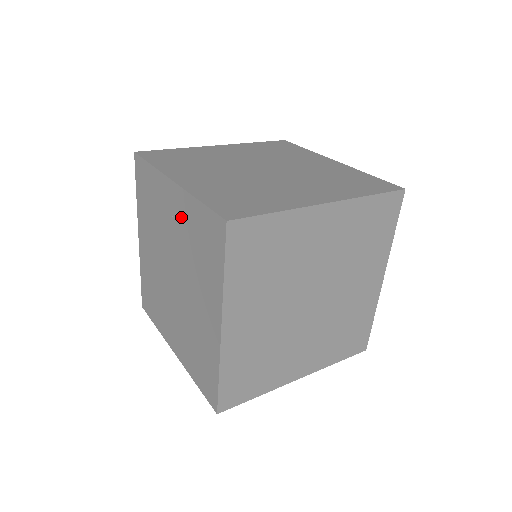
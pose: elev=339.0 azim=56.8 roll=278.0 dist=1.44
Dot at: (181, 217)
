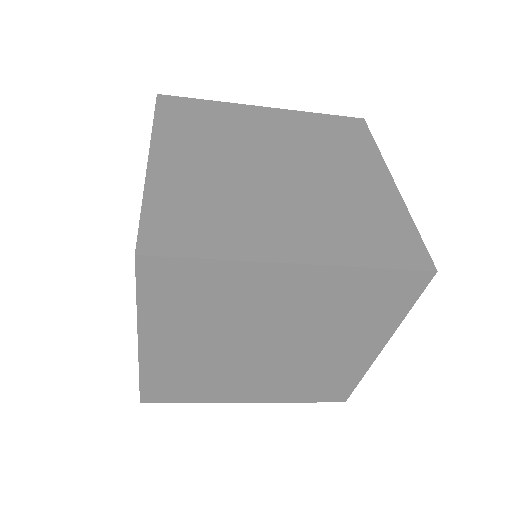
Dot at: occluded
